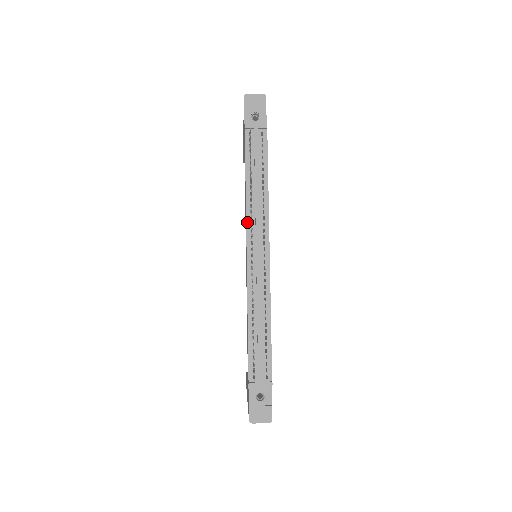
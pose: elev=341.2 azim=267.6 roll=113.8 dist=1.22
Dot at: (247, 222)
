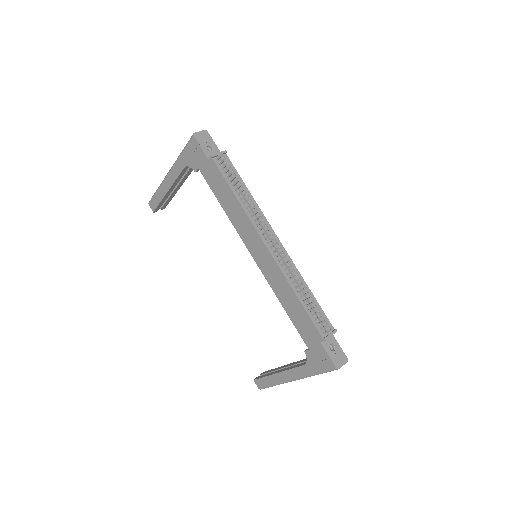
Dot at: (254, 225)
